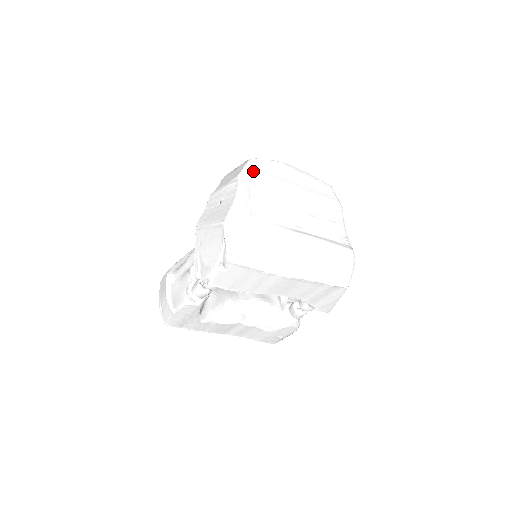
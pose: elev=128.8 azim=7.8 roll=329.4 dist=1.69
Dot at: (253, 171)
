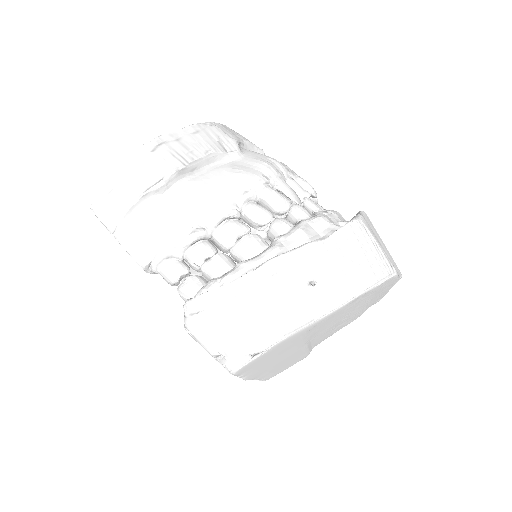
Dot at: (376, 289)
